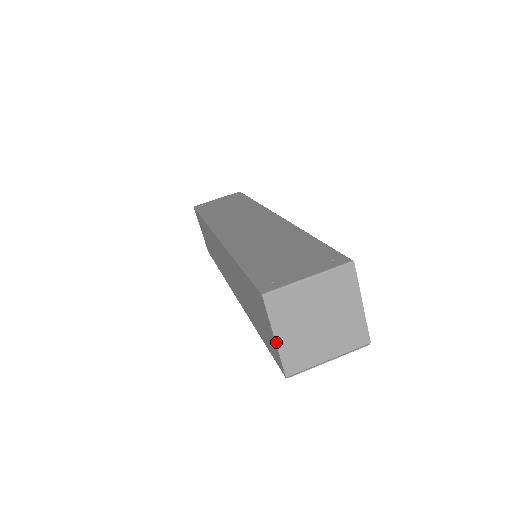
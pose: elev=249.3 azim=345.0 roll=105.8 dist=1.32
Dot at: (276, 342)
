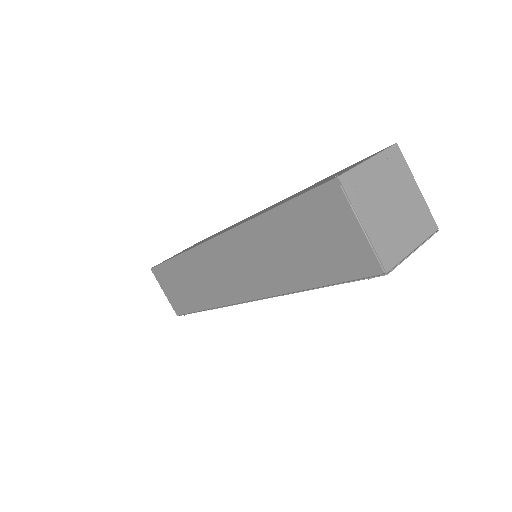
Dot at: (365, 231)
